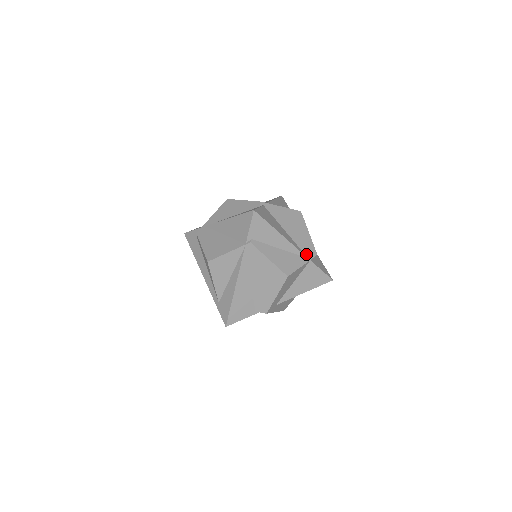
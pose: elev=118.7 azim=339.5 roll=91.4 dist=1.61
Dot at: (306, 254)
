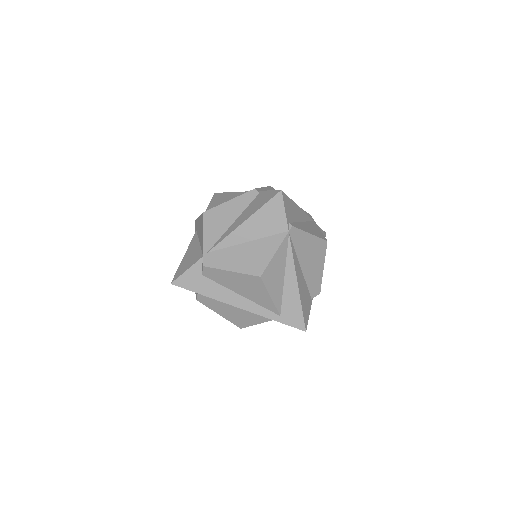
Dot at: occluded
